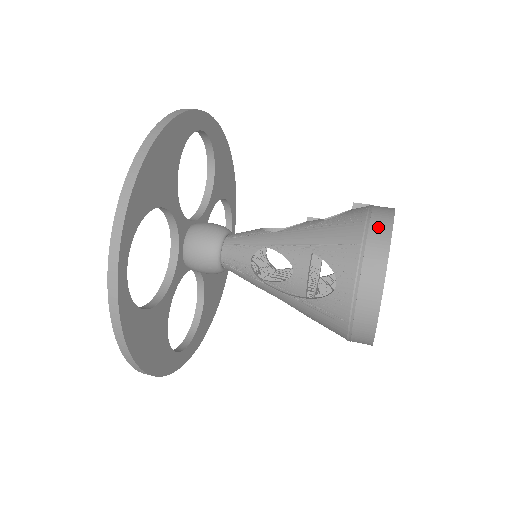
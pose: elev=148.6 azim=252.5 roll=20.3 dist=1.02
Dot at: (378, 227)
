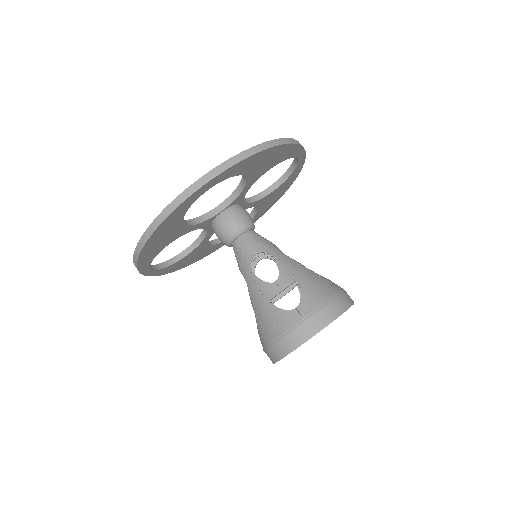
Dot at: (281, 347)
